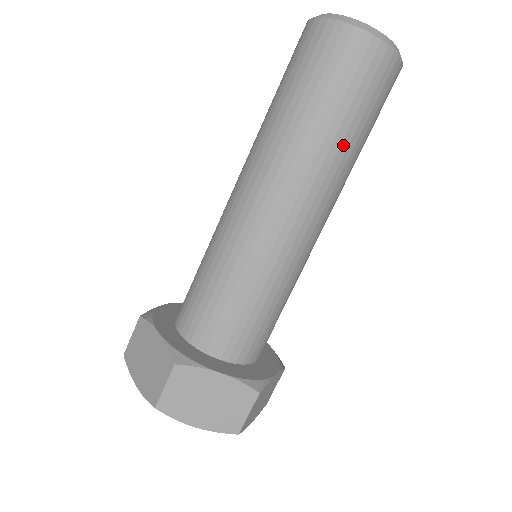
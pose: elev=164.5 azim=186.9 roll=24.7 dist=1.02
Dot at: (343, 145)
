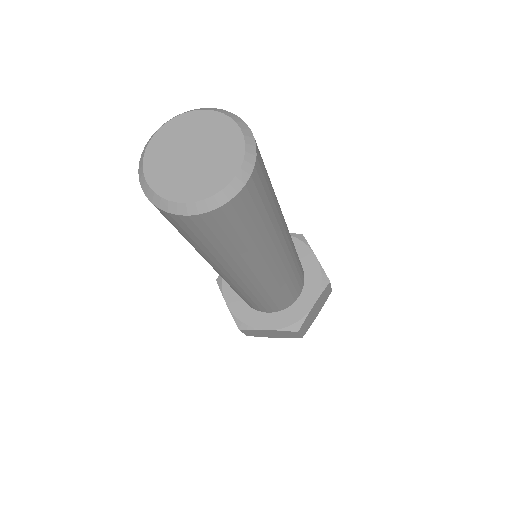
Dot at: (242, 252)
